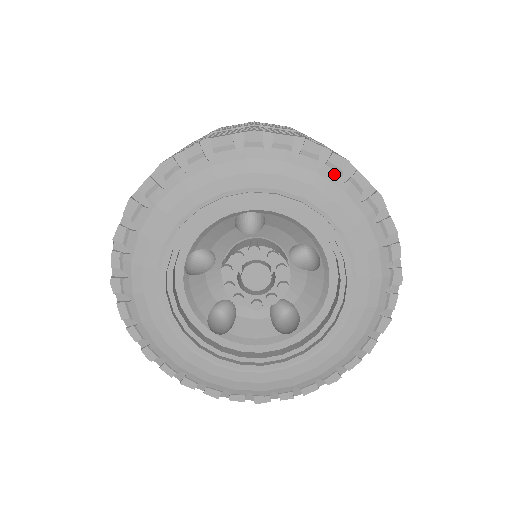
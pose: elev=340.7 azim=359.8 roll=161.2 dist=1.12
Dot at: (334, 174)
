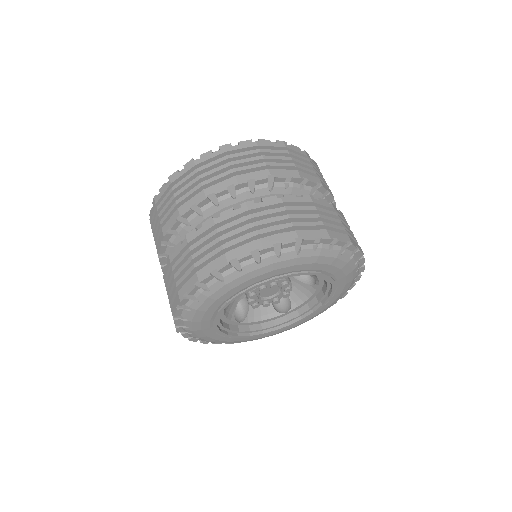
Dot at: (232, 275)
